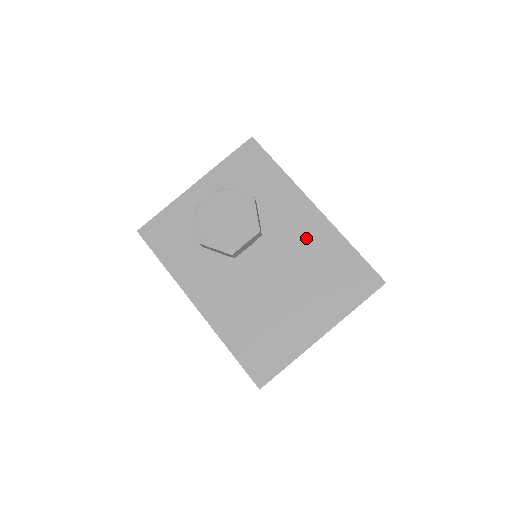
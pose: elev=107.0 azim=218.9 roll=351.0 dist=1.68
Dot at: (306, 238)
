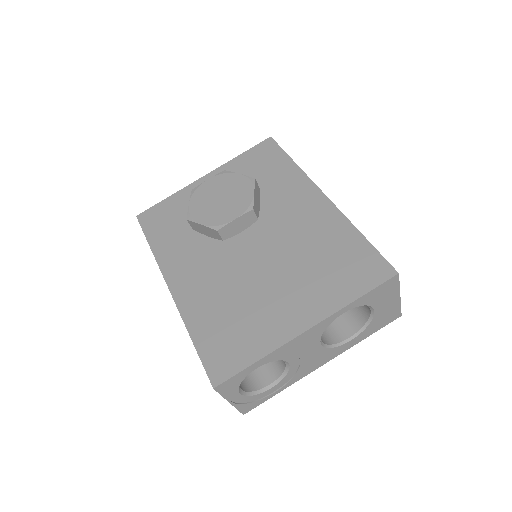
Dot at: (307, 224)
